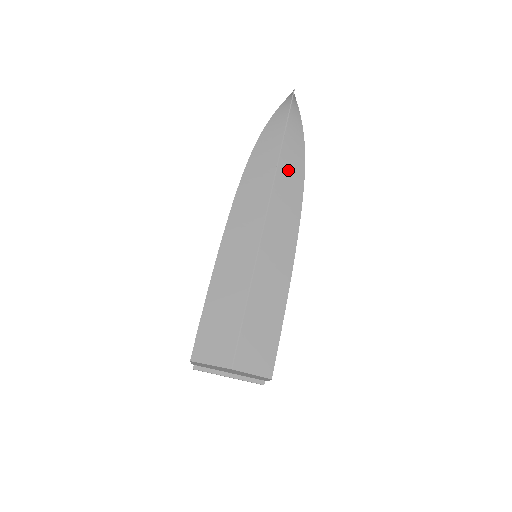
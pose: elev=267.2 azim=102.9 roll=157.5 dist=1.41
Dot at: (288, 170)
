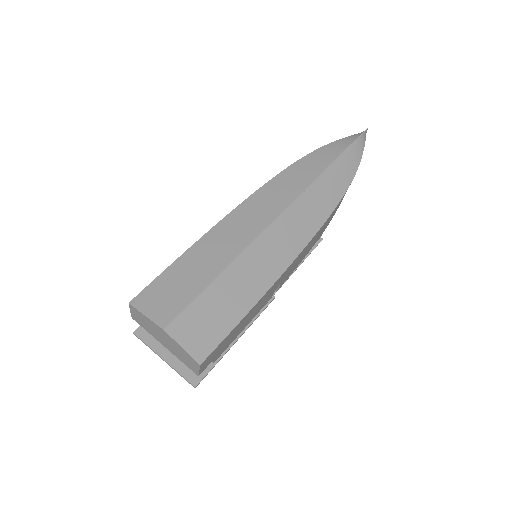
Dot at: (326, 187)
